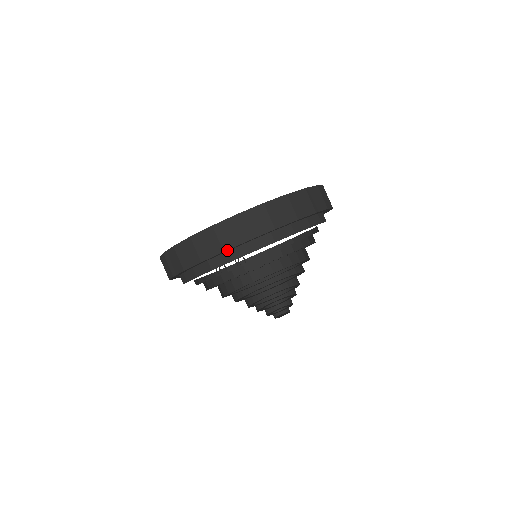
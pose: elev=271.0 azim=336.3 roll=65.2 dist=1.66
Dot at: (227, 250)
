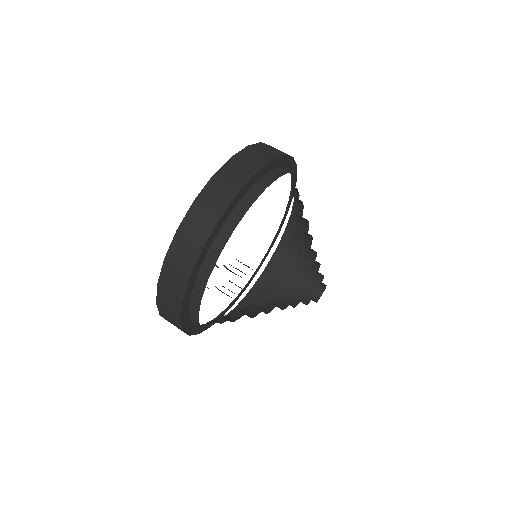
Dot at: (193, 271)
